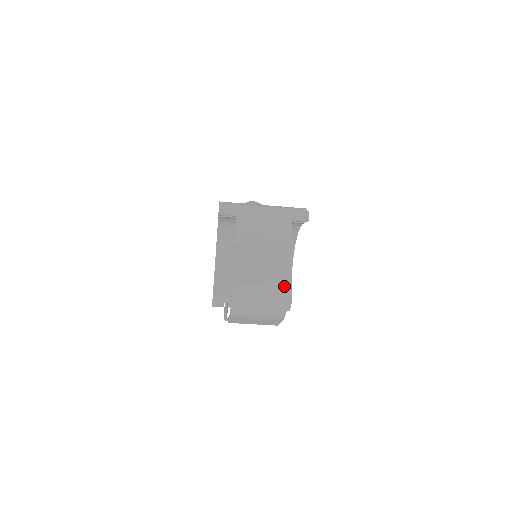
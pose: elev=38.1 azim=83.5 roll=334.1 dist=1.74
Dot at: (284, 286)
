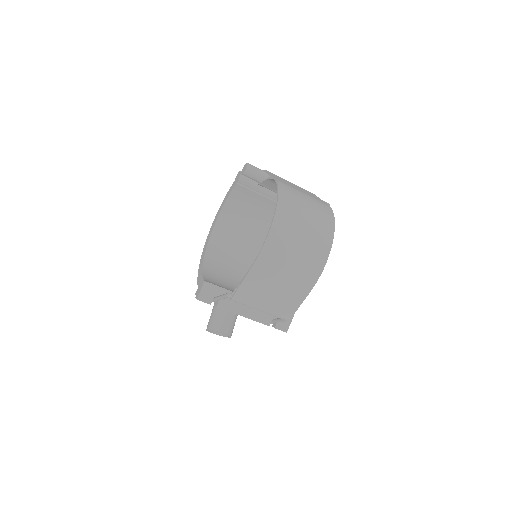
Dot at: (328, 229)
